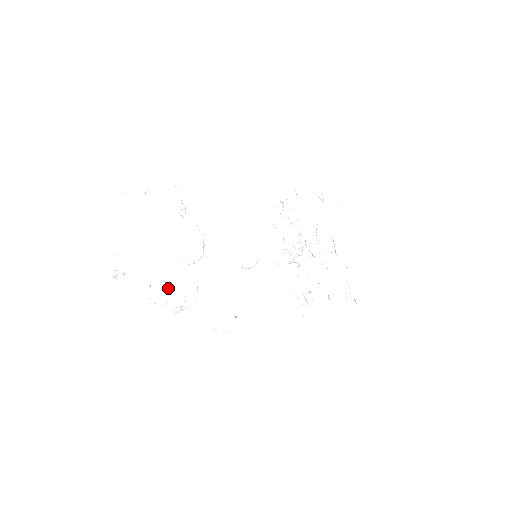
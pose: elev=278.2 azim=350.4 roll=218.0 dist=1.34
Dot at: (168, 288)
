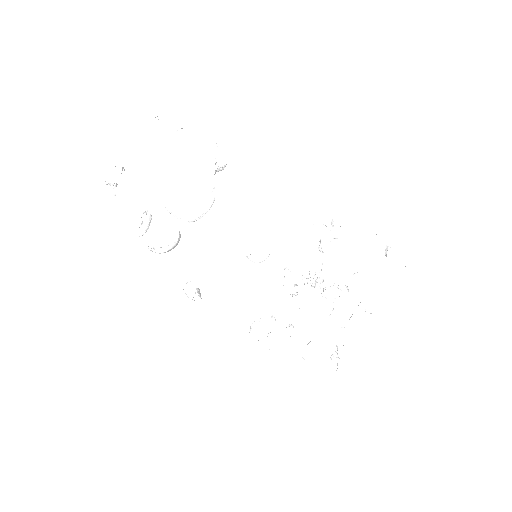
Dot at: (148, 225)
